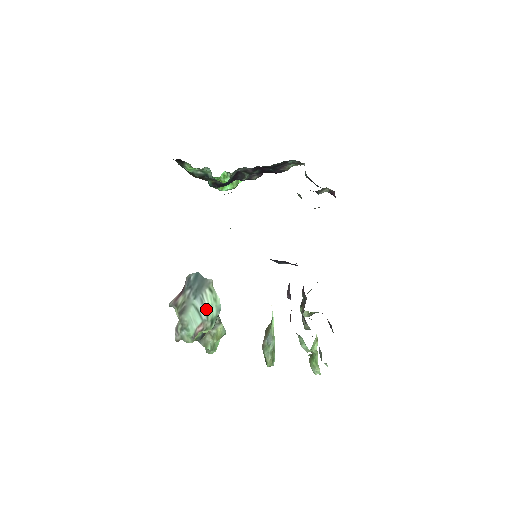
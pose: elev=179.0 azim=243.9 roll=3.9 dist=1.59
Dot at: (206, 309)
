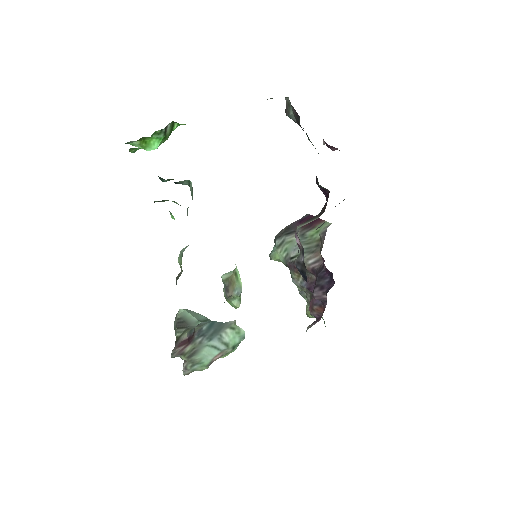
Dot at: (226, 343)
